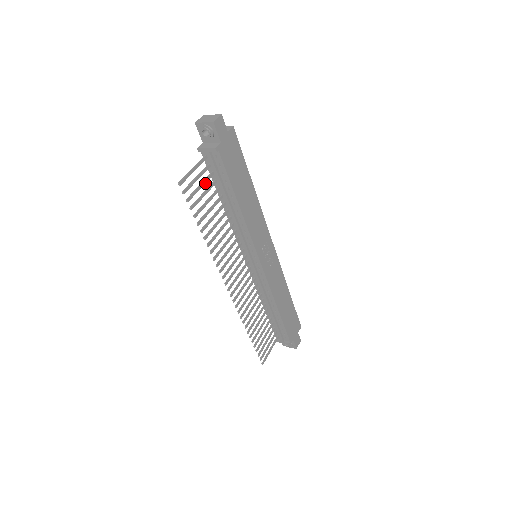
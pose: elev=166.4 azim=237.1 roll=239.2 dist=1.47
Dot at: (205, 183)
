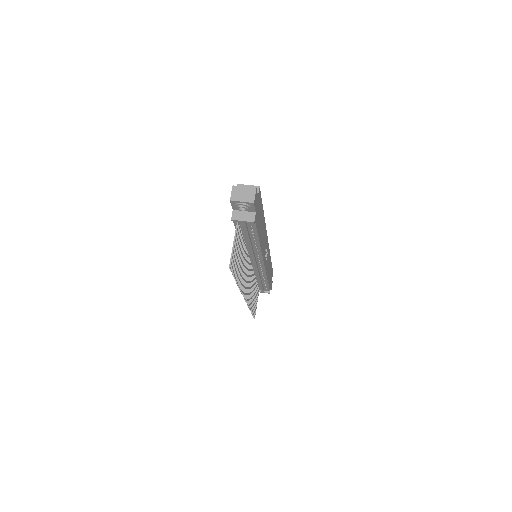
Dot at: (238, 244)
